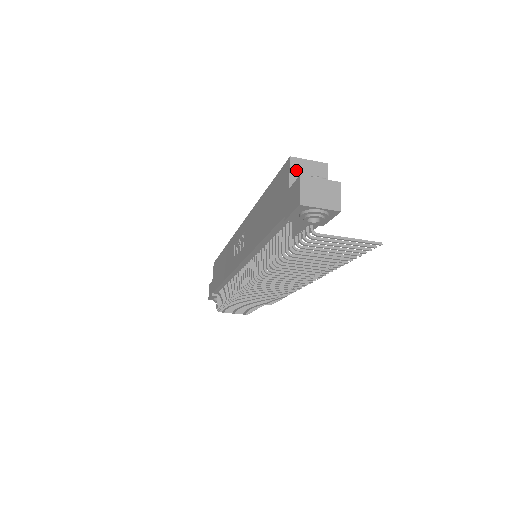
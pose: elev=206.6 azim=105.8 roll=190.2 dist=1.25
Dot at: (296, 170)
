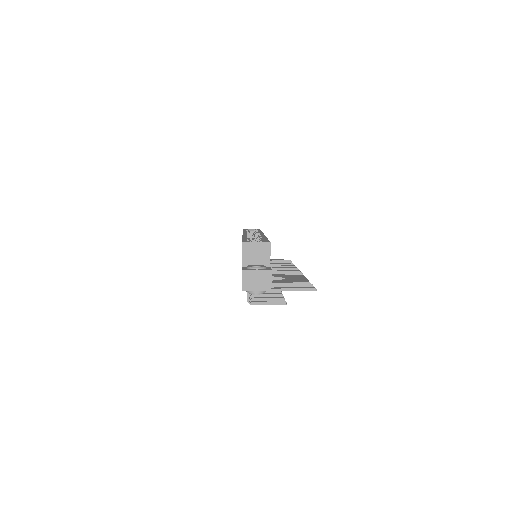
Dot at: (247, 252)
